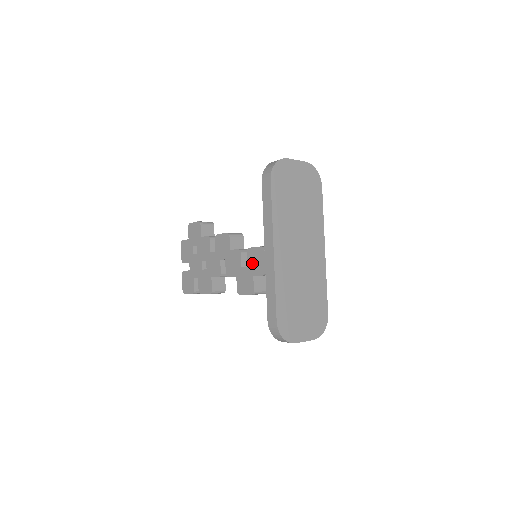
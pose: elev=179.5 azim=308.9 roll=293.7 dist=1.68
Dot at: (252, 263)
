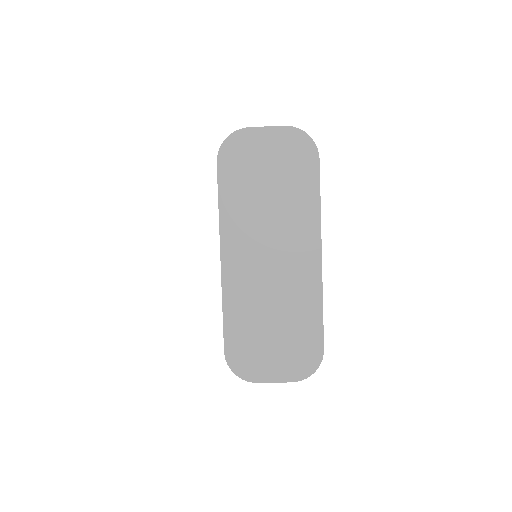
Dot at: occluded
